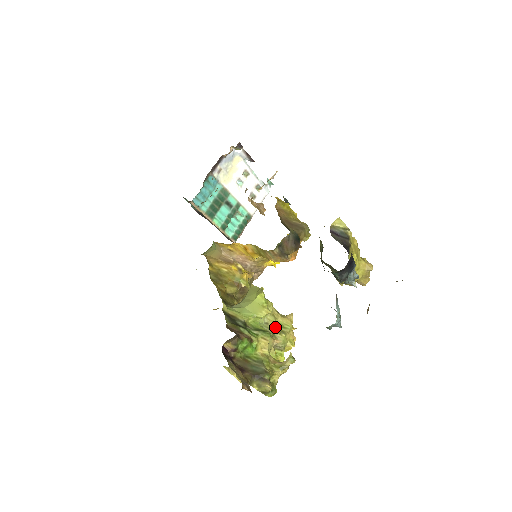
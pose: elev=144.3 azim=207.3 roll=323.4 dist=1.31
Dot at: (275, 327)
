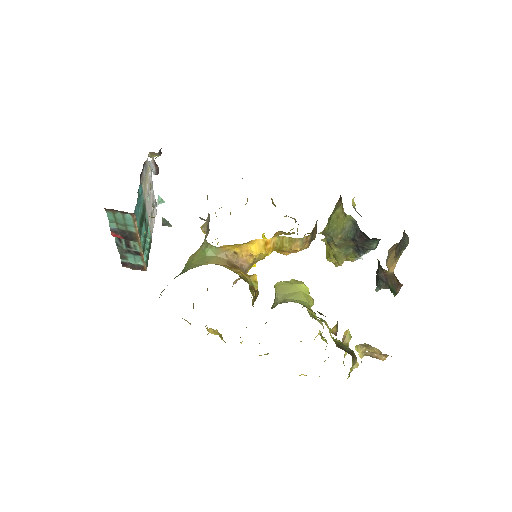
Dot at: occluded
